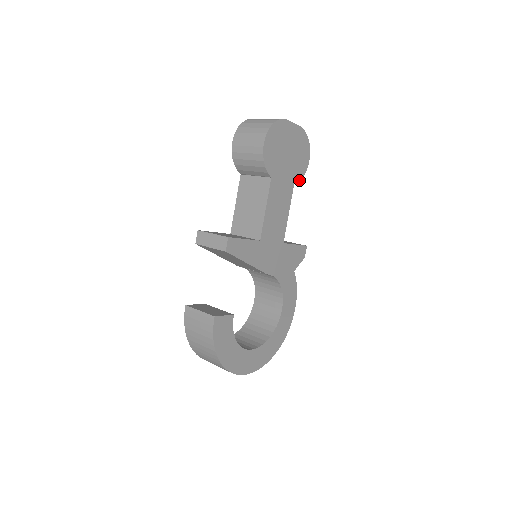
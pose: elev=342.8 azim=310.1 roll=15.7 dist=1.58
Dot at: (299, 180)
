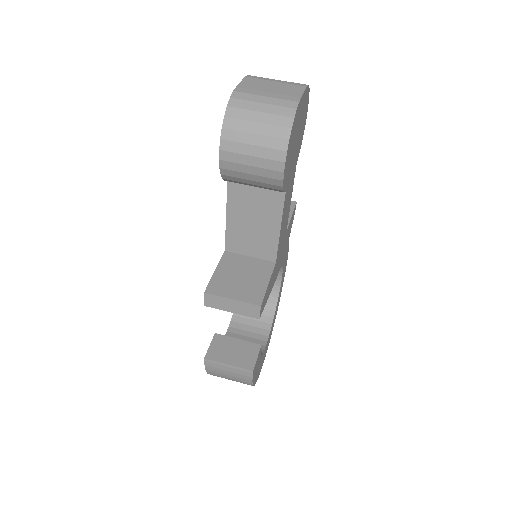
Dot at: (299, 151)
